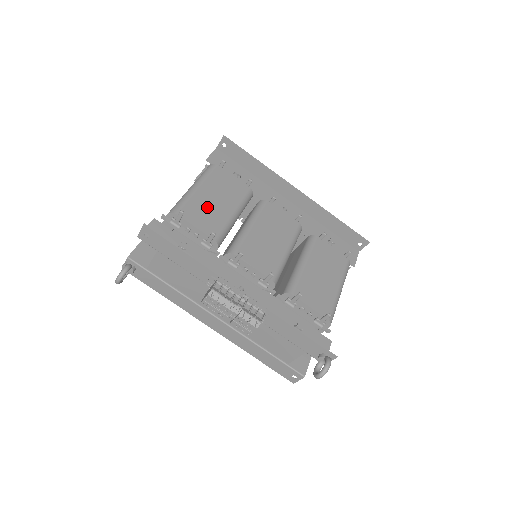
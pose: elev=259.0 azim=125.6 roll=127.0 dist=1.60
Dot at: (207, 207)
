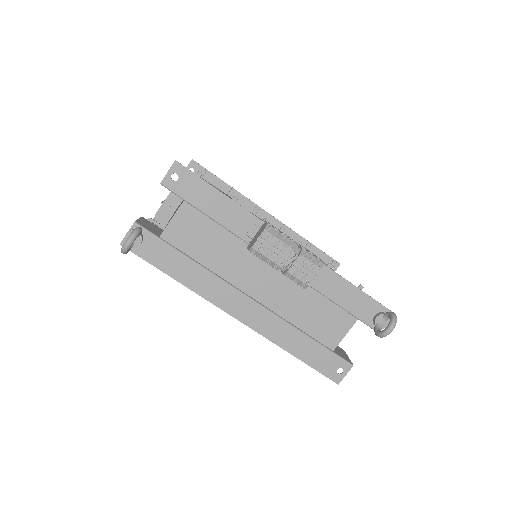
Dot at: occluded
